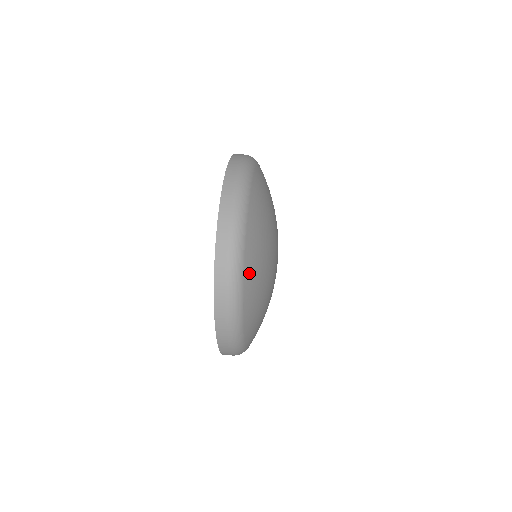
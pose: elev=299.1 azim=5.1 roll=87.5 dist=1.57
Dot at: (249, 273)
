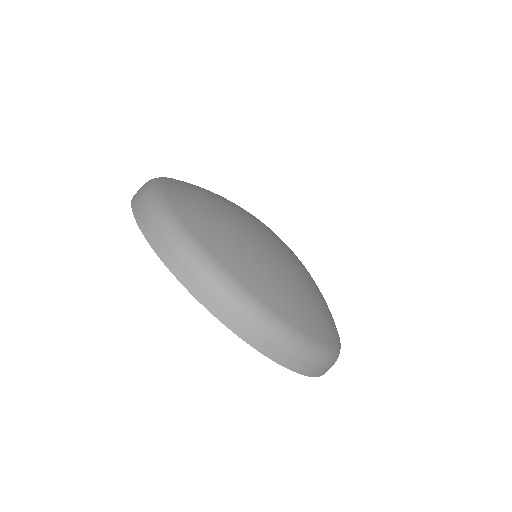
Dot at: (303, 322)
